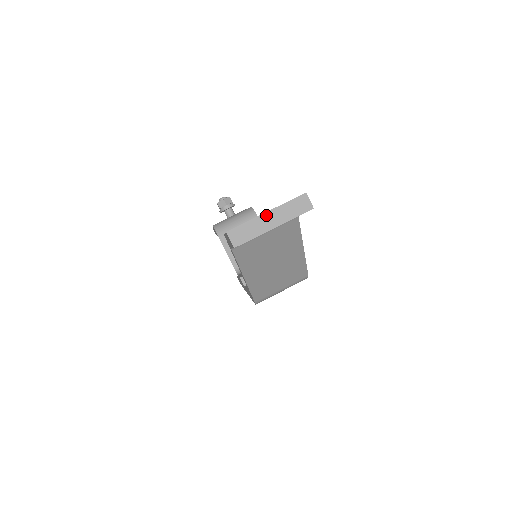
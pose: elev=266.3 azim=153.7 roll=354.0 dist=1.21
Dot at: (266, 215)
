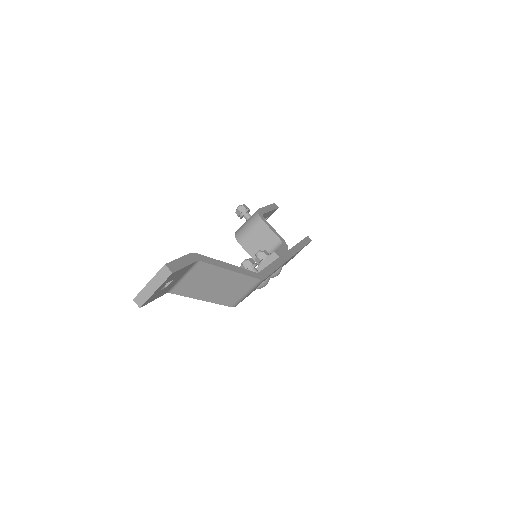
Dot at: (149, 284)
